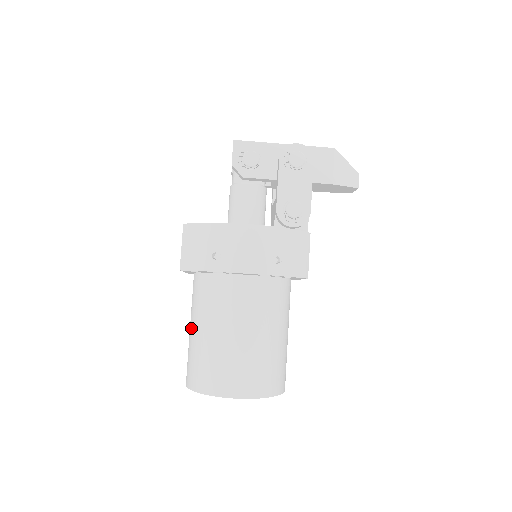
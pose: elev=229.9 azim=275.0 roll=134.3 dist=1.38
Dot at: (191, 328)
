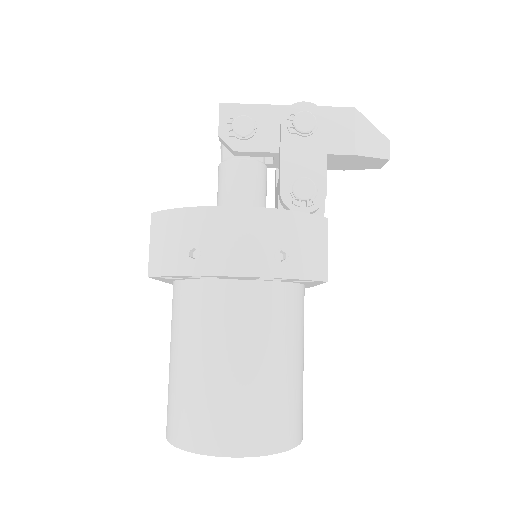
Dot at: (170, 357)
